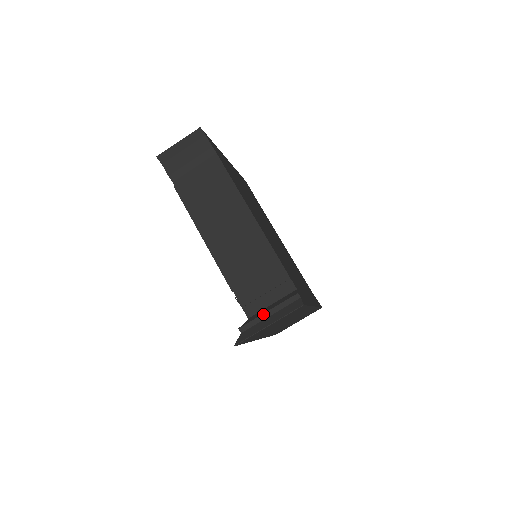
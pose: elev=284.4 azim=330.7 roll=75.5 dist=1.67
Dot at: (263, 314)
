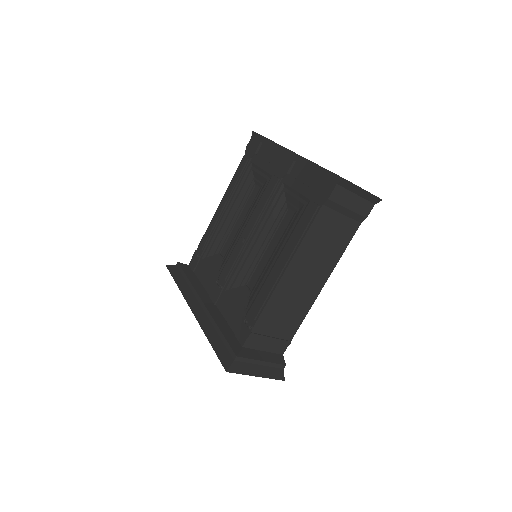
Dot at: (258, 360)
